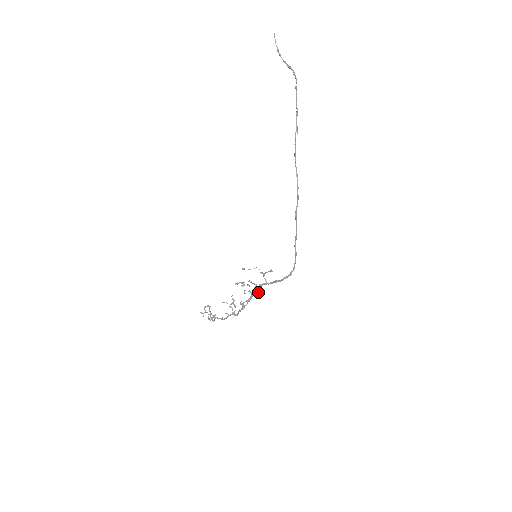
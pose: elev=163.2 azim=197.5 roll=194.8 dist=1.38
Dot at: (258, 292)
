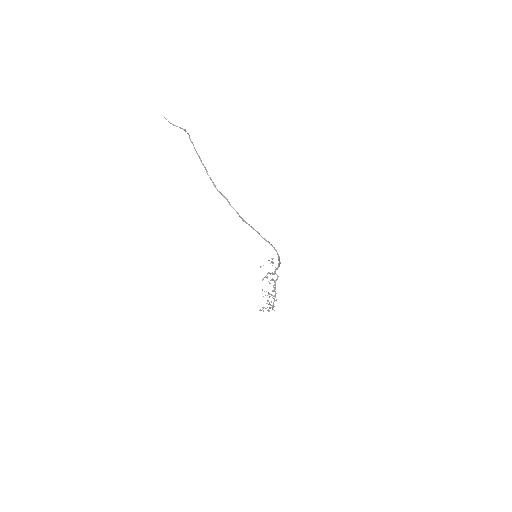
Dot at: (277, 277)
